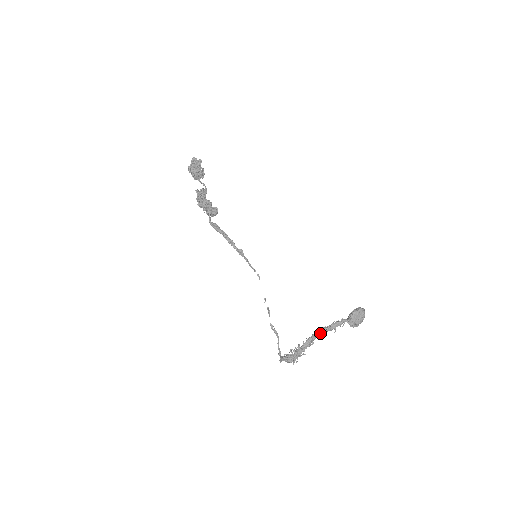
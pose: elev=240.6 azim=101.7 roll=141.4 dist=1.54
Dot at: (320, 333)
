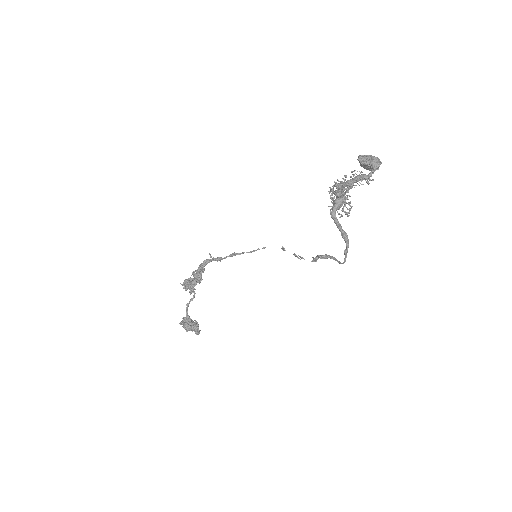
Dot at: (344, 176)
